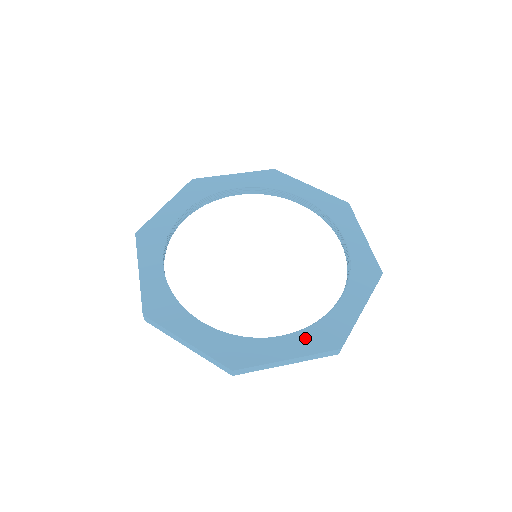
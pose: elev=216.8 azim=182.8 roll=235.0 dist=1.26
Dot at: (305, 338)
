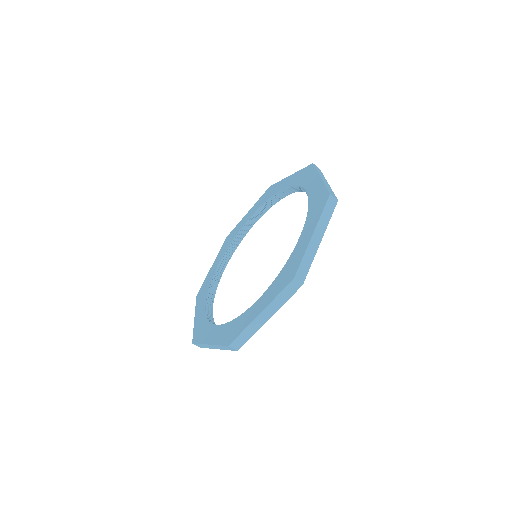
Dot at: (310, 221)
